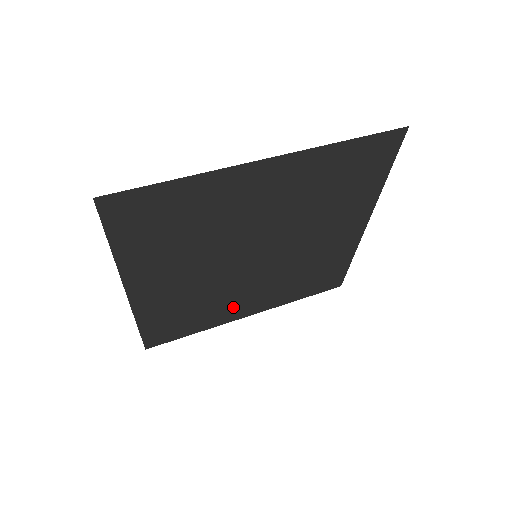
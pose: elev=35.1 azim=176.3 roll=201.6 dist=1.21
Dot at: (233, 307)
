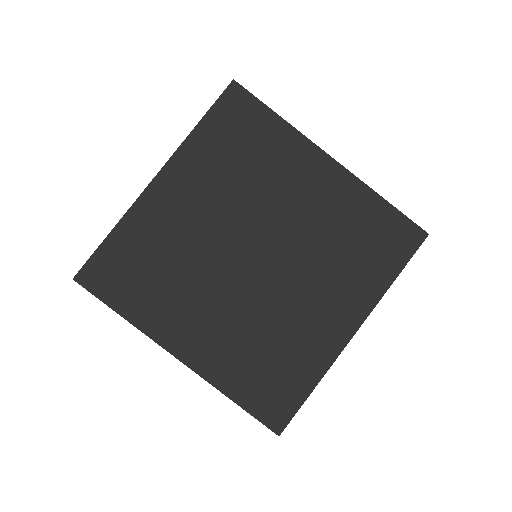
Dot at: (181, 317)
